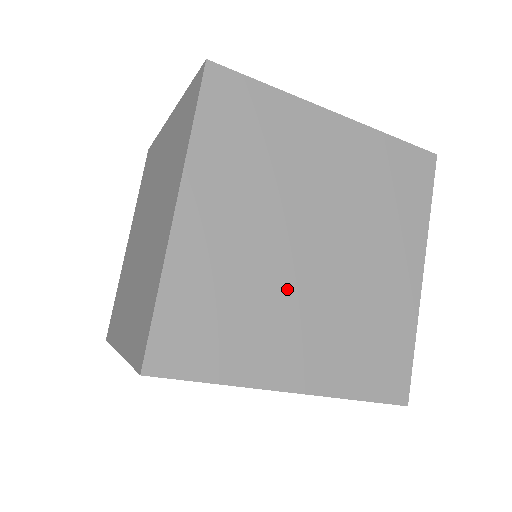
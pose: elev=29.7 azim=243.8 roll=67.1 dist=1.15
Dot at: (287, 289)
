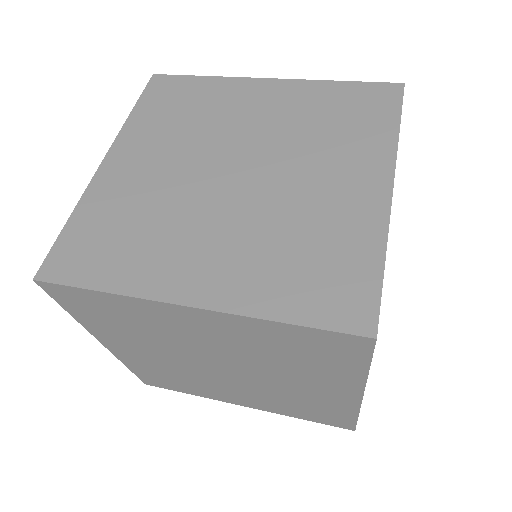
Dot at: (212, 380)
